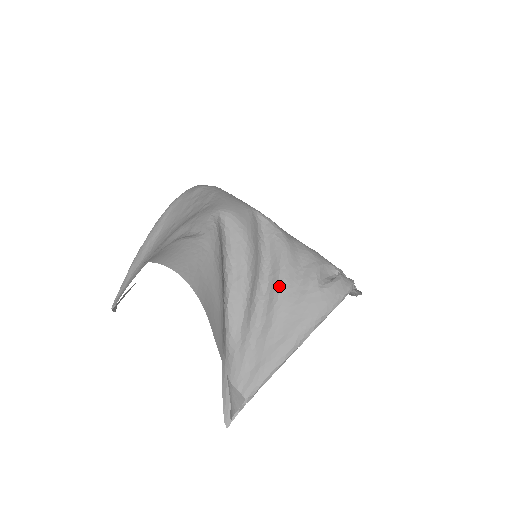
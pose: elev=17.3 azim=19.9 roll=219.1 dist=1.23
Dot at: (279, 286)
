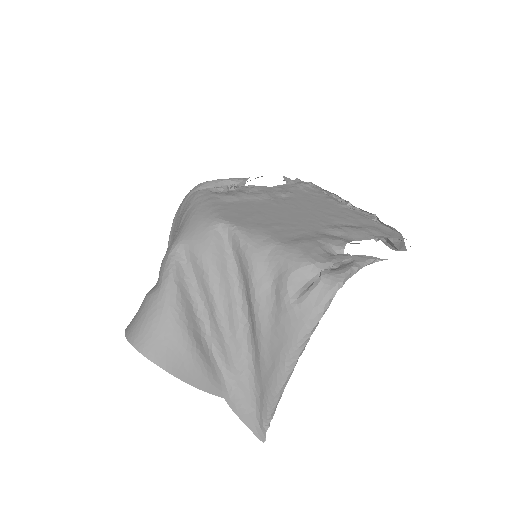
Dot at: (253, 311)
